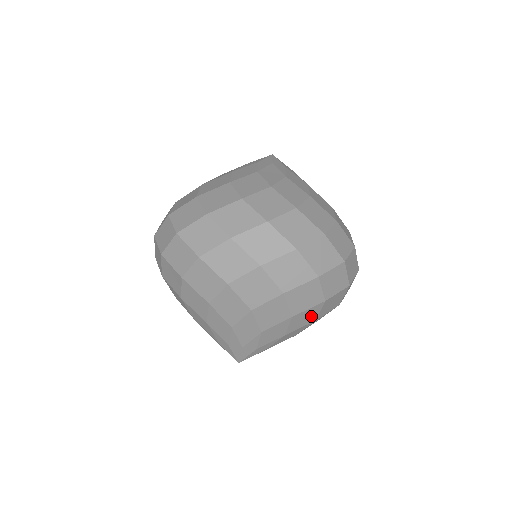
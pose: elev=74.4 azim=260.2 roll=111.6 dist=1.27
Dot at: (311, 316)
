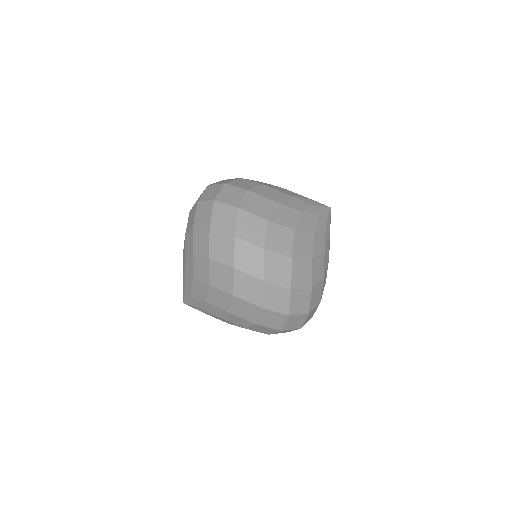
Dot at: (224, 302)
